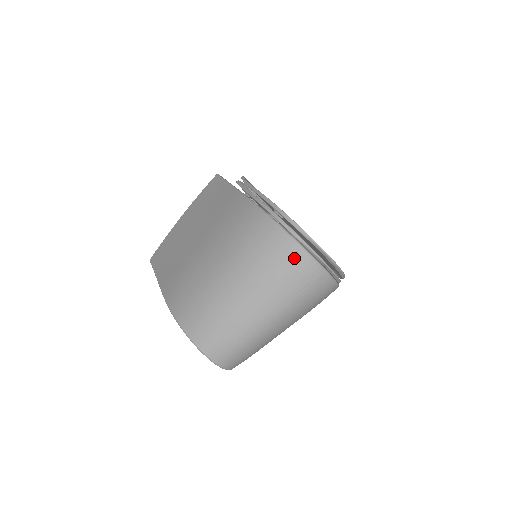
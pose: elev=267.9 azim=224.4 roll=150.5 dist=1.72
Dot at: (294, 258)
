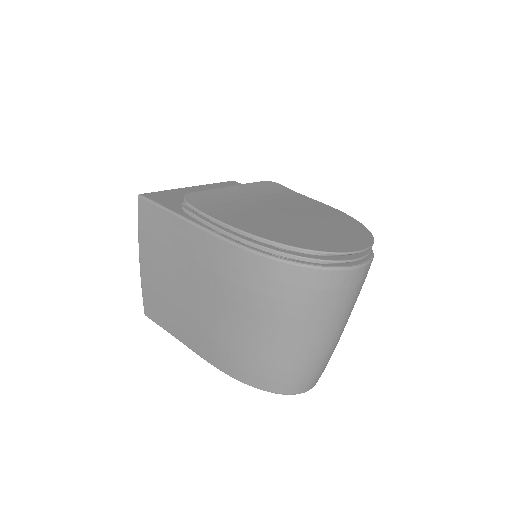
Dot at: (333, 283)
